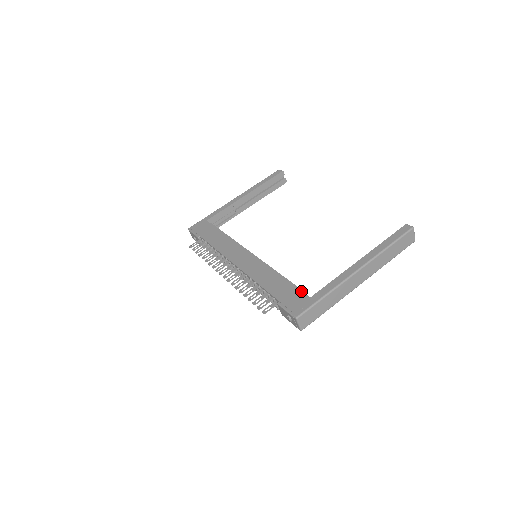
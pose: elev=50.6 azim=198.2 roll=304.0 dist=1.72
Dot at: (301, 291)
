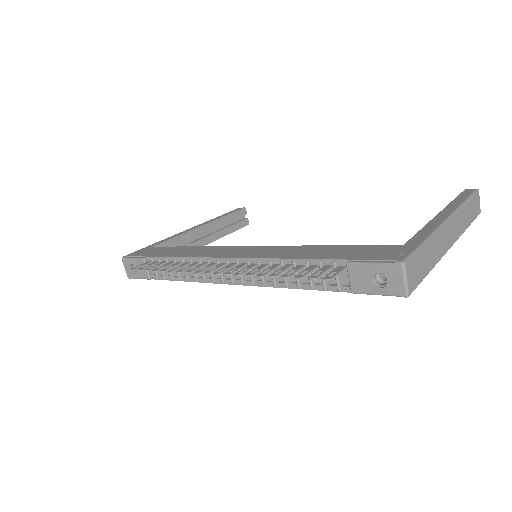
Dot at: (379, 245)
